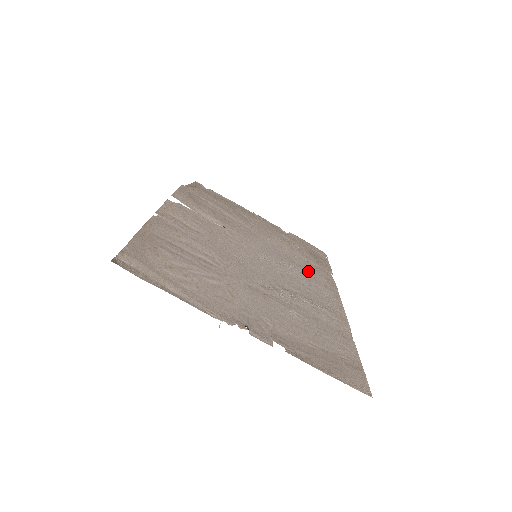
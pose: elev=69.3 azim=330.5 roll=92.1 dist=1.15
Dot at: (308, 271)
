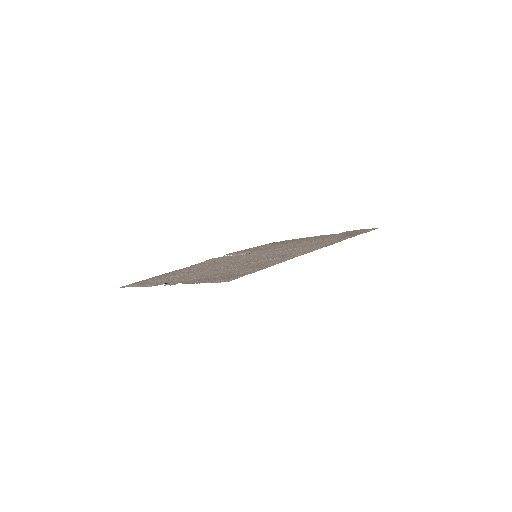
Dot at: (313, 245)
